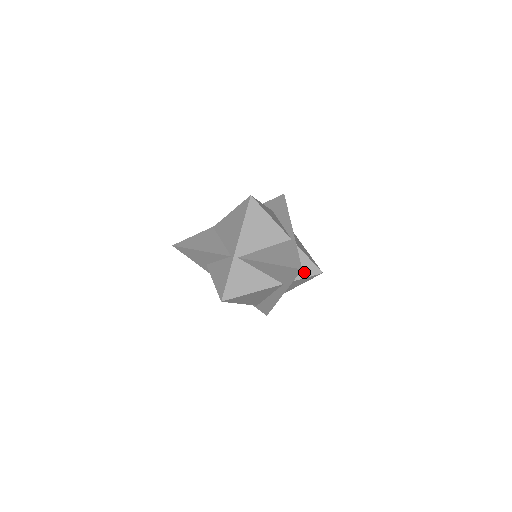
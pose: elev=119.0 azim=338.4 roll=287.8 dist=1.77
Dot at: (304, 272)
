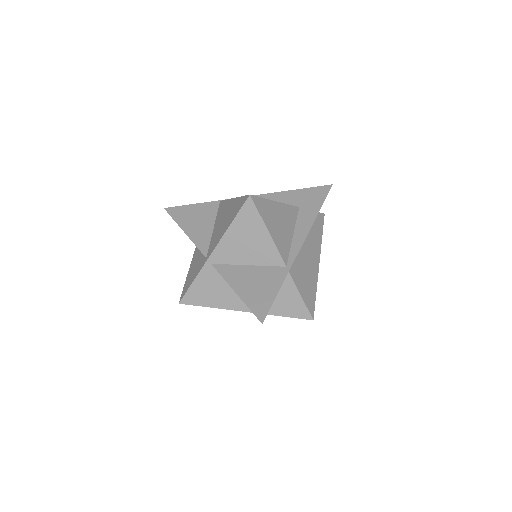
Dot at: (289, 310)
